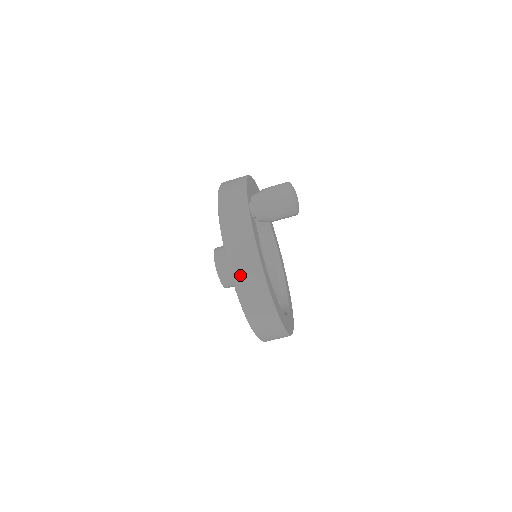
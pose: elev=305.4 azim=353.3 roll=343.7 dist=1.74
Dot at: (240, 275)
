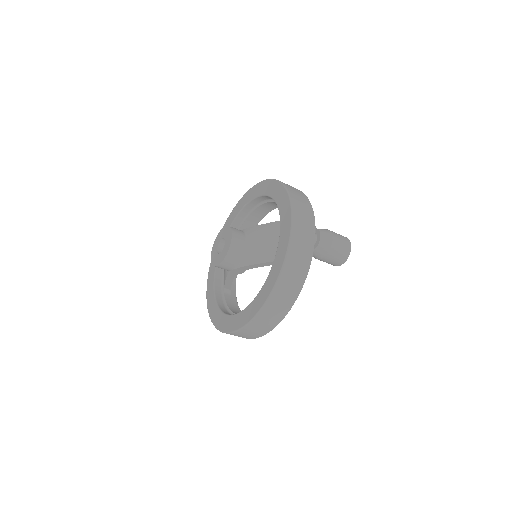
Dot at: (280, 292)
